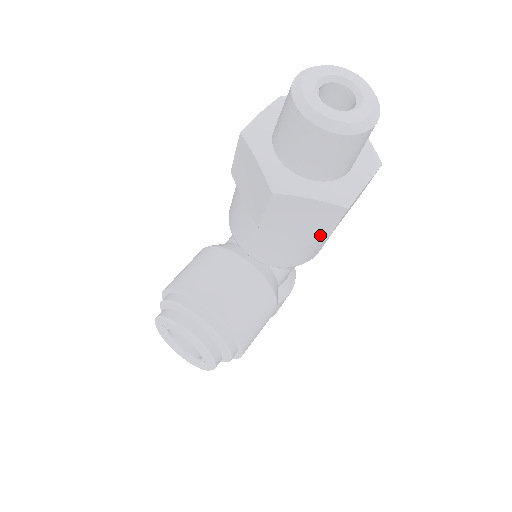
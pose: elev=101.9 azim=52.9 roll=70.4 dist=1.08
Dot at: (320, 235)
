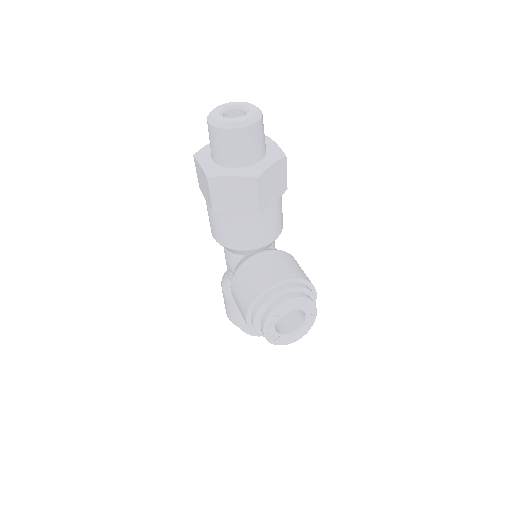
Dot at: (284, 188)
